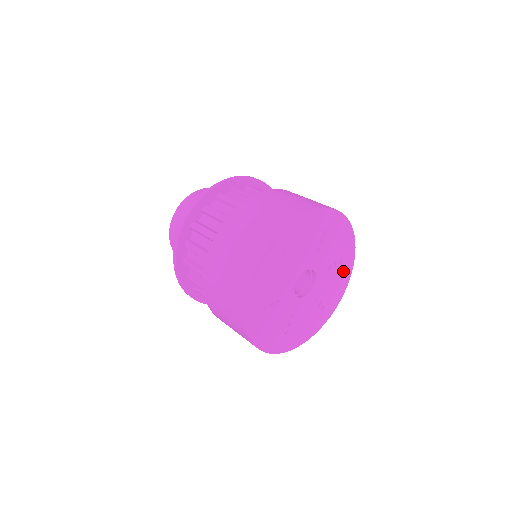
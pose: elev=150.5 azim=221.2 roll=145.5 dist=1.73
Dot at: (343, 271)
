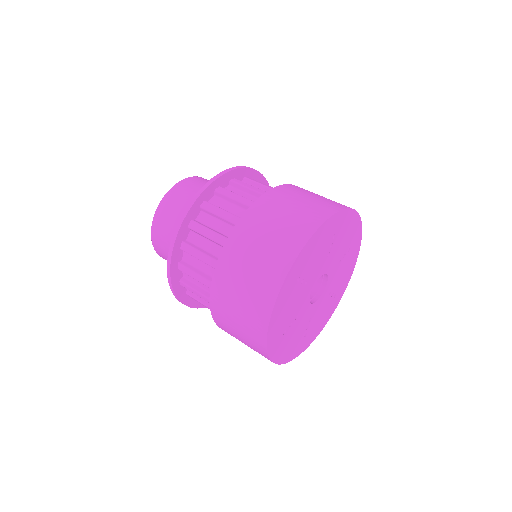
Dot at: (352, 255)
